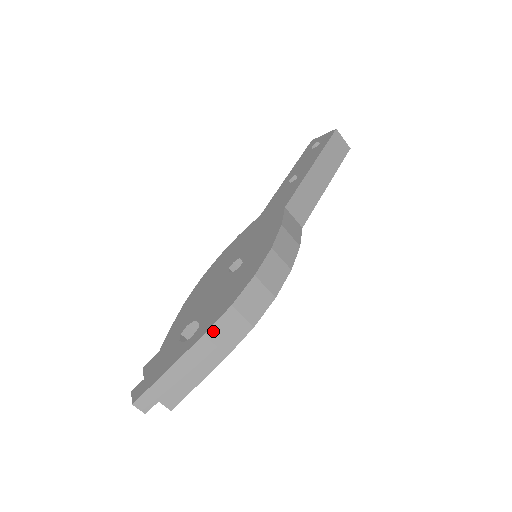
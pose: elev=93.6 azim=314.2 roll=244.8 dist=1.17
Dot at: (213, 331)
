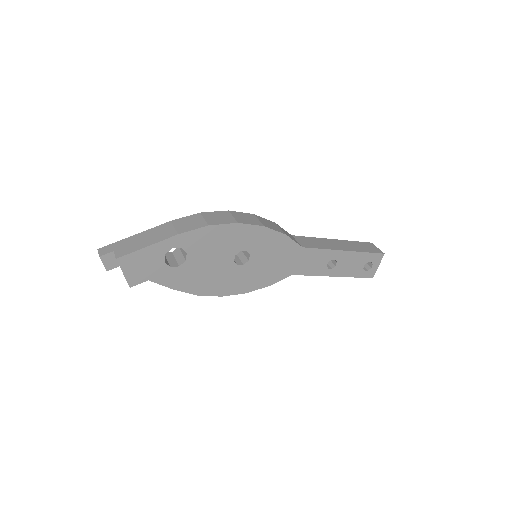
Dot at: (178, 221)
